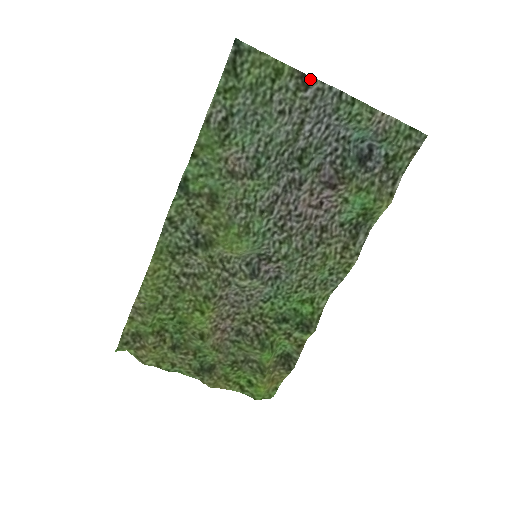
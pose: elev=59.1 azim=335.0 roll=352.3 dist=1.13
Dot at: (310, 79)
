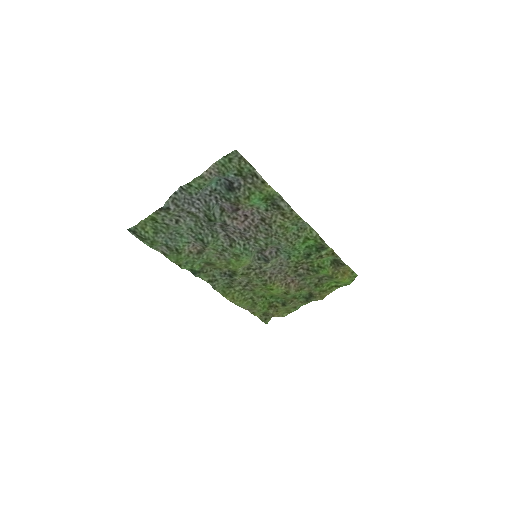
Dot at: (164, 206)
